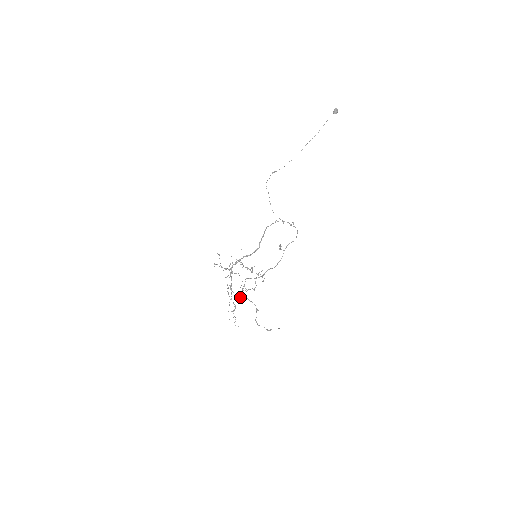
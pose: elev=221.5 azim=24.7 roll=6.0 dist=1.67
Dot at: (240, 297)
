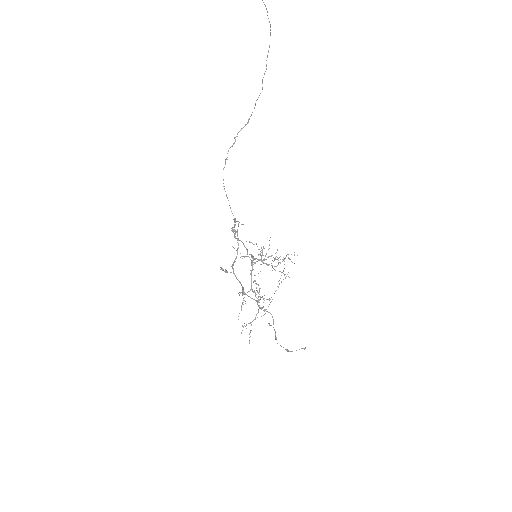
Dot at: occluded
